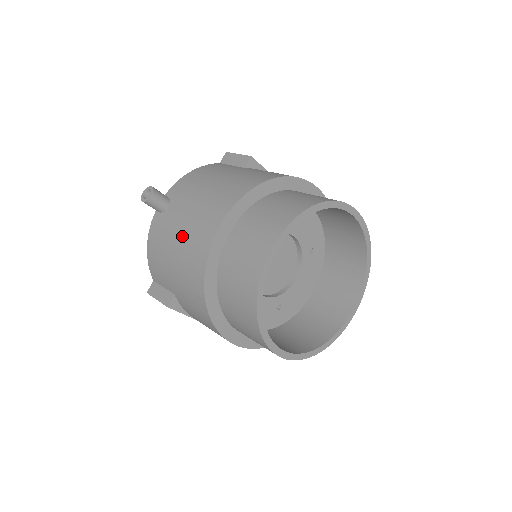
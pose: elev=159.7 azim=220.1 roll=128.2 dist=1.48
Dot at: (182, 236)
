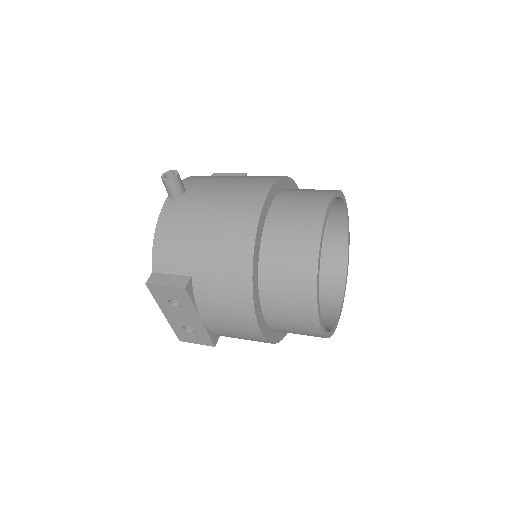
Dot at: (216, 210)
